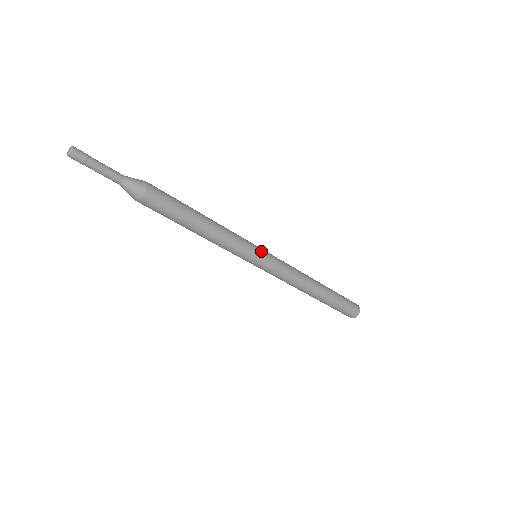
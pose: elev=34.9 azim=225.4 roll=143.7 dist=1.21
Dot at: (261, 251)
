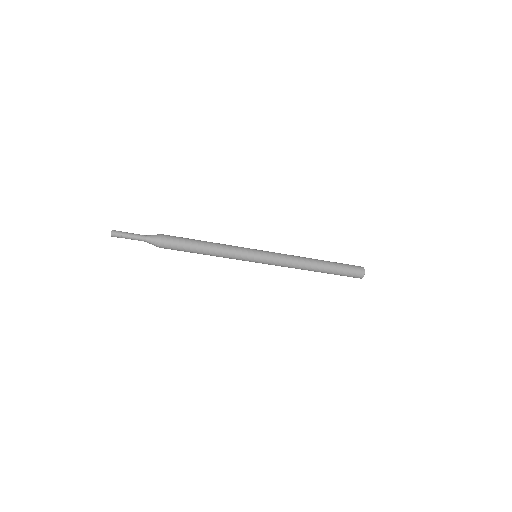
Dot at: (256, 250)
